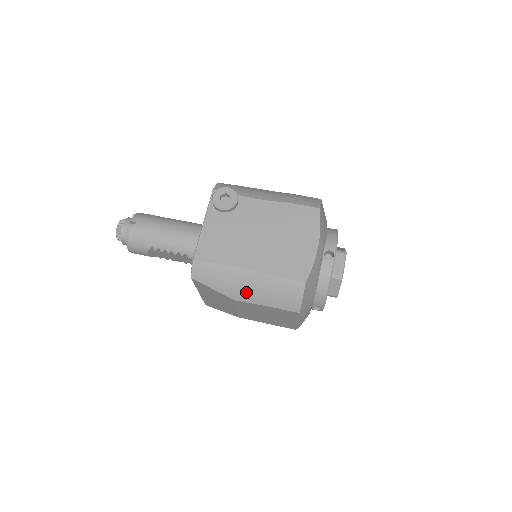
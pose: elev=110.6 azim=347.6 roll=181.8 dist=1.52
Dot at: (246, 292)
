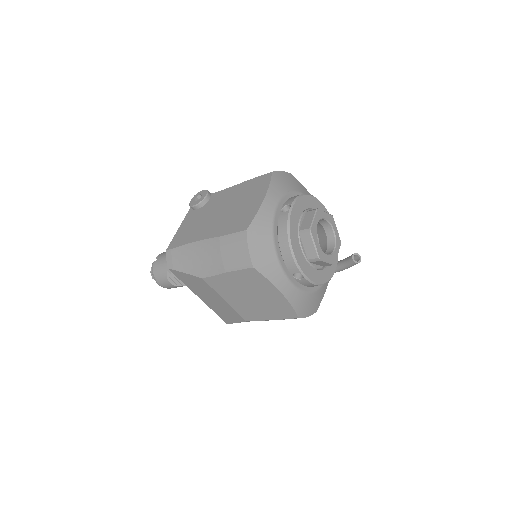
Dot at: (207, 264)
